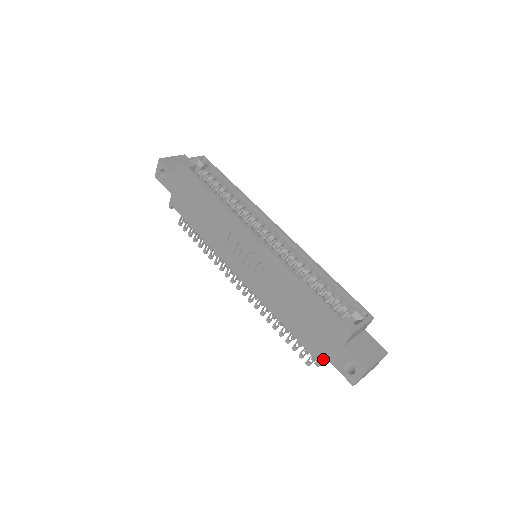
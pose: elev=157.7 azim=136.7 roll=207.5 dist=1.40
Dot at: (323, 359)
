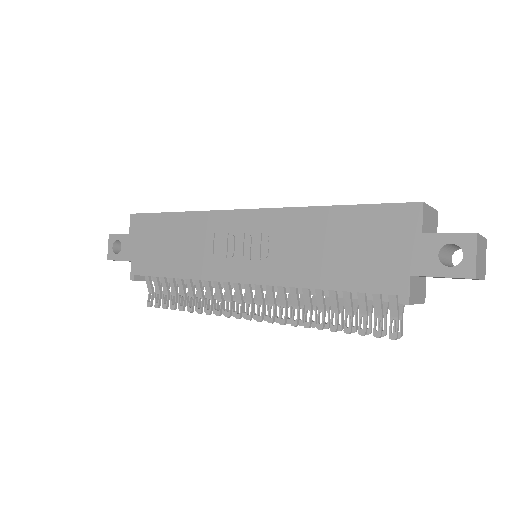
Dot at: (408, 282)
